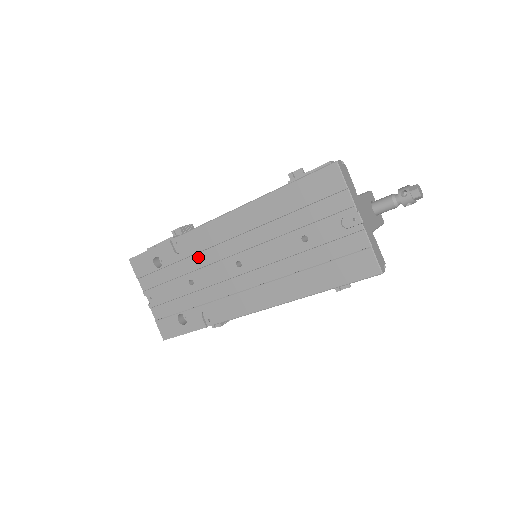
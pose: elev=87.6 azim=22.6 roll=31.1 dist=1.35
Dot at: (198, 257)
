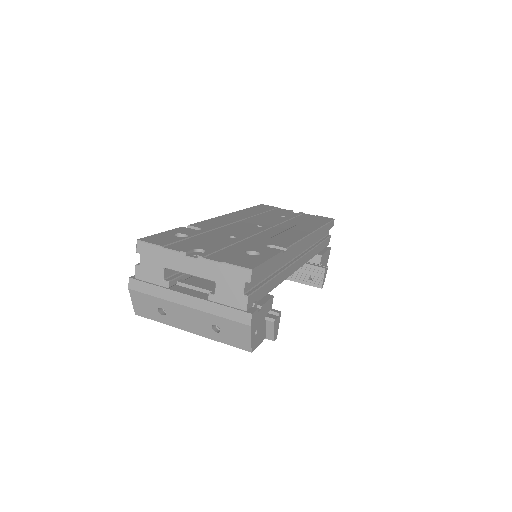
Dot at: (221, 229)
